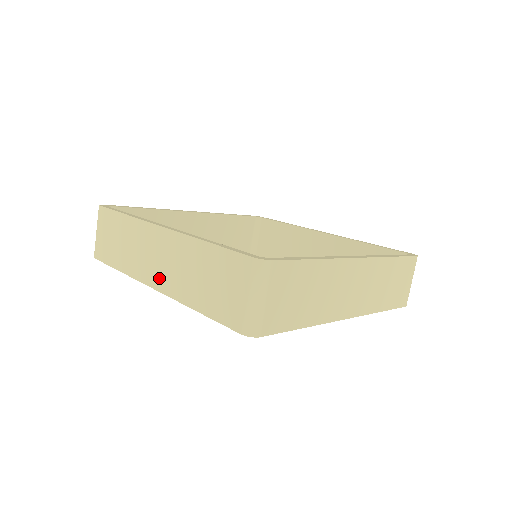
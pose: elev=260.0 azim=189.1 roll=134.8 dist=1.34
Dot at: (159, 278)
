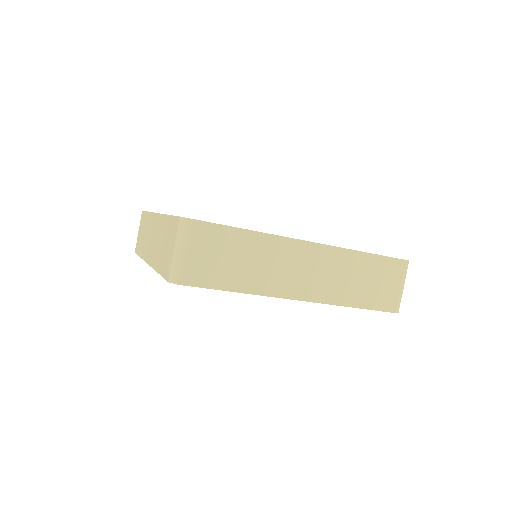
Dot at: (150, 254)
